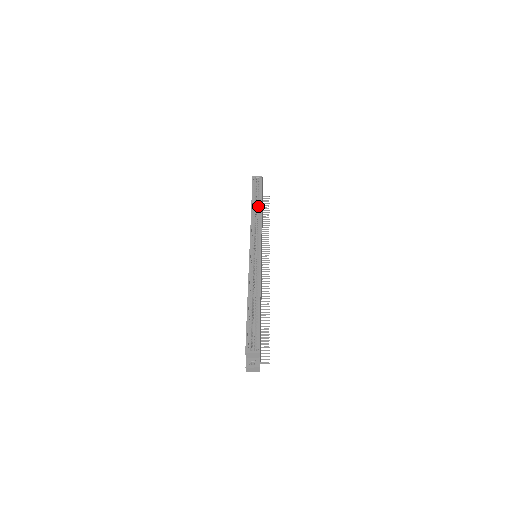
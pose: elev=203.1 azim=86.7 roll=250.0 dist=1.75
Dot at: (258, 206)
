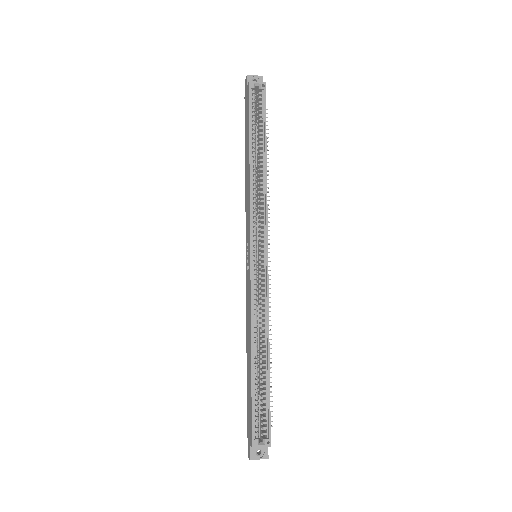
Dot at: (260, 156)
